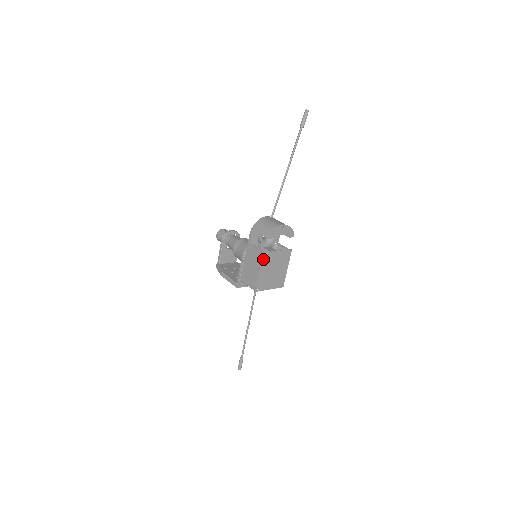
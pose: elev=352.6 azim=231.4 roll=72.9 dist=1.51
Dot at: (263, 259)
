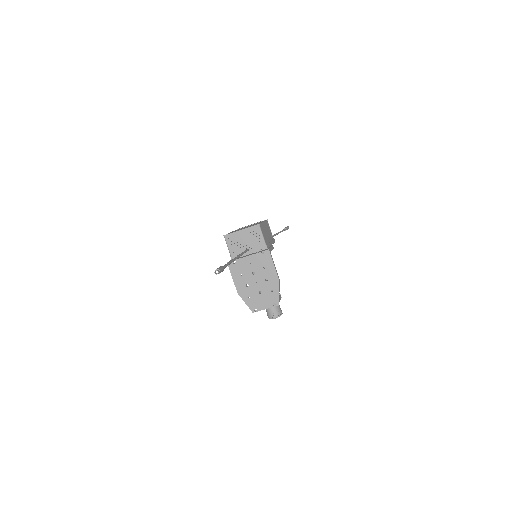
Dot at: occluded
